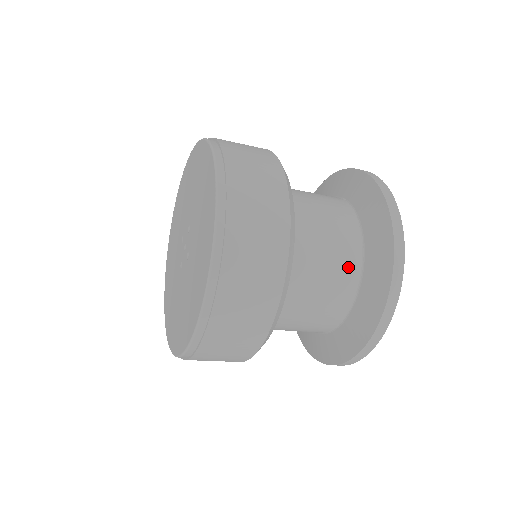
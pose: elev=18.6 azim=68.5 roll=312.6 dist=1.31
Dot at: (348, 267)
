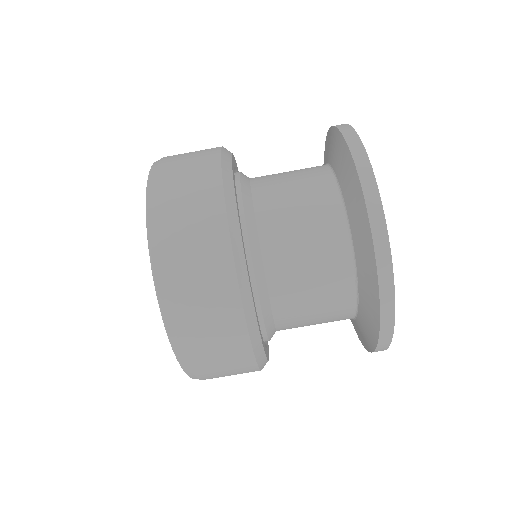
Dot at: occluded
